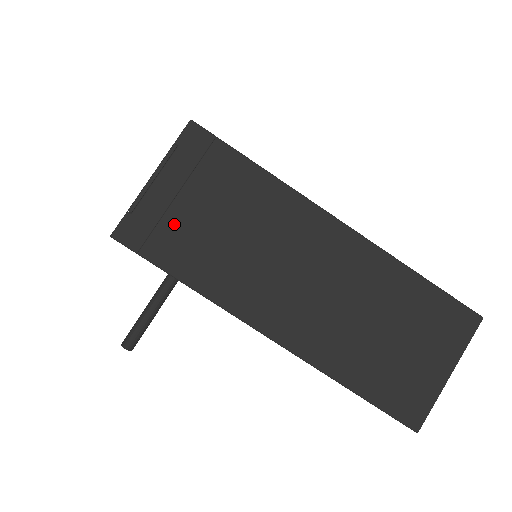
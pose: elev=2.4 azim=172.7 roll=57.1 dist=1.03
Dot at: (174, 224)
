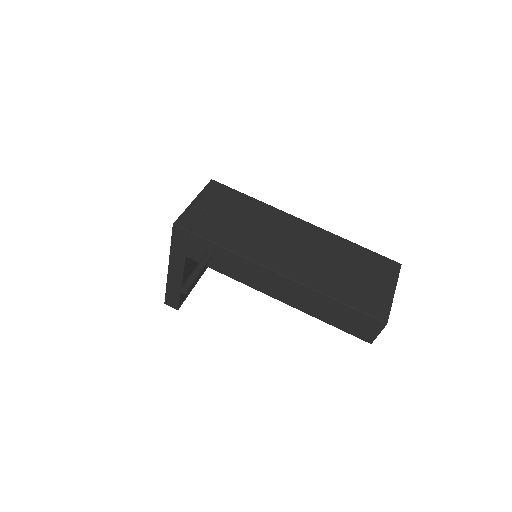
Dot at: (209, 219)
